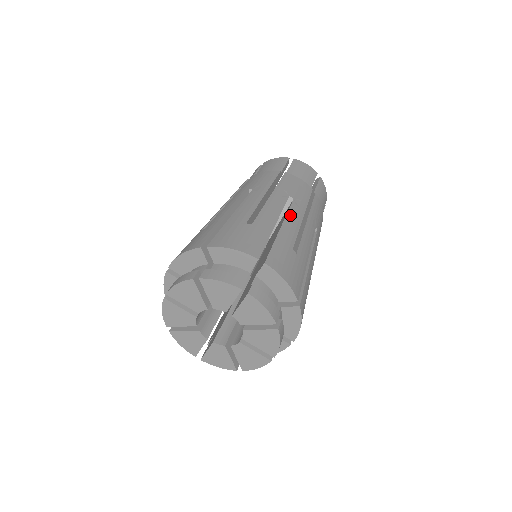
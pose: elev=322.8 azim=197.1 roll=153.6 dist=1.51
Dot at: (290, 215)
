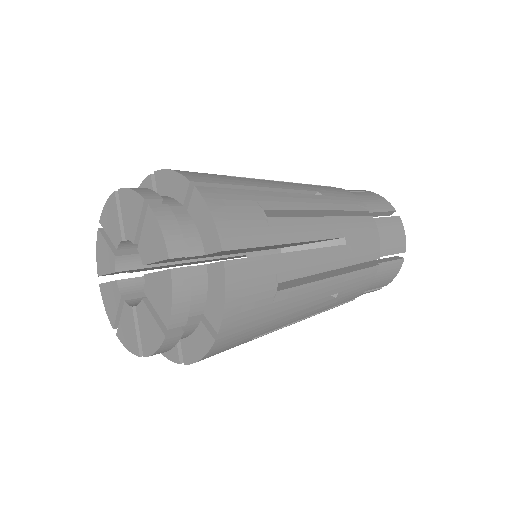
Dot at: occluded
